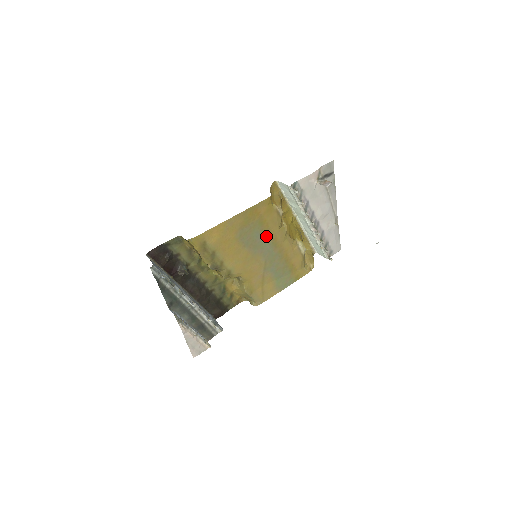
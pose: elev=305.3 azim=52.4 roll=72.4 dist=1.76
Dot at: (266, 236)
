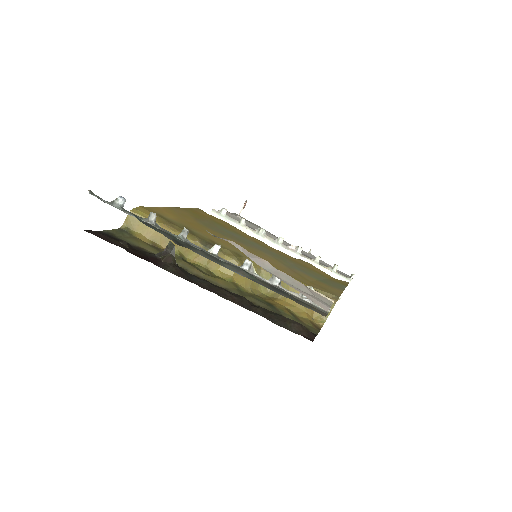
Dot at: (240, 236)
